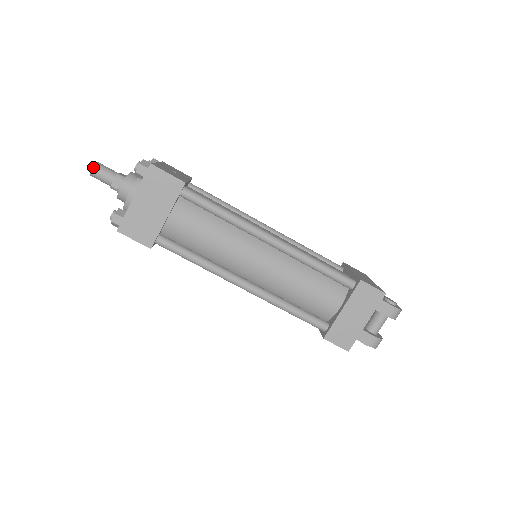
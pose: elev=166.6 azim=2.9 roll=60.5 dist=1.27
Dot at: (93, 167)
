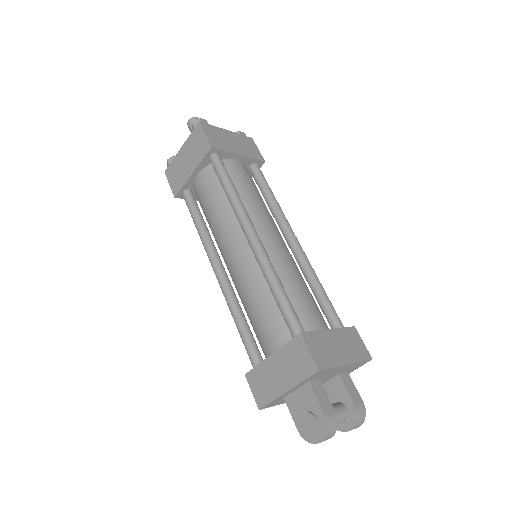
Dot at: occluded
